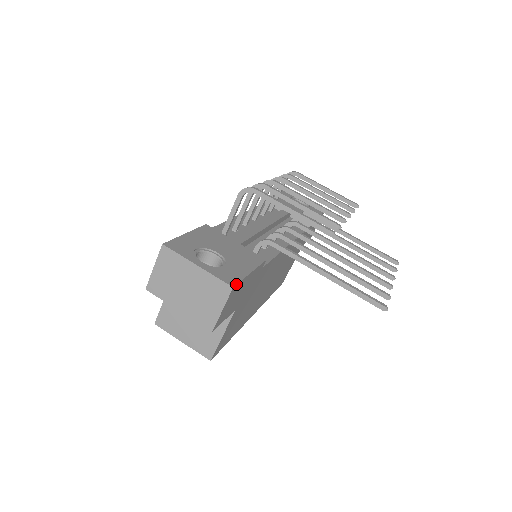
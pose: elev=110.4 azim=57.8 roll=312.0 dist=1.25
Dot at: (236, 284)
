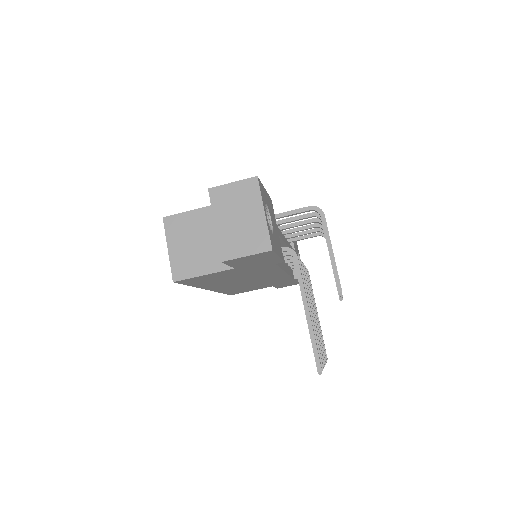
Dot at: (274, 251)
